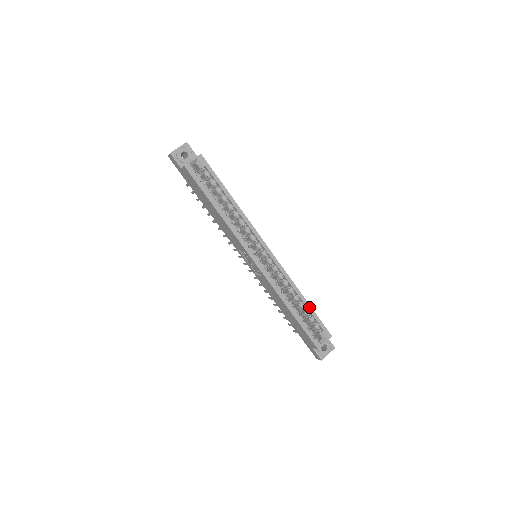
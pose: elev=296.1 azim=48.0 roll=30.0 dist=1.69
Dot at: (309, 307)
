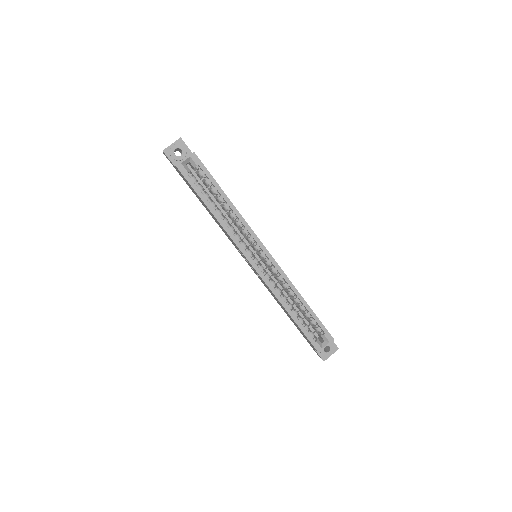
Dot at: (310, 310)
